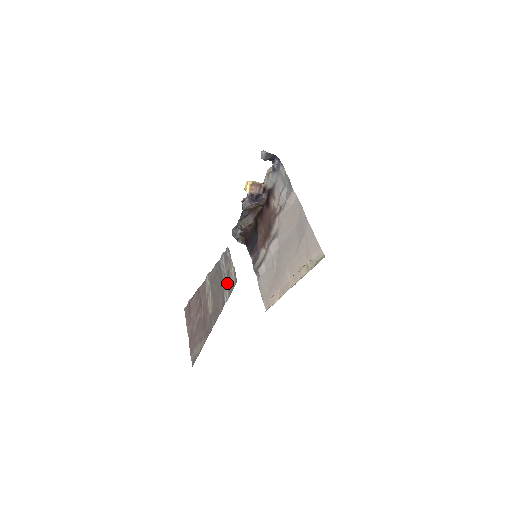
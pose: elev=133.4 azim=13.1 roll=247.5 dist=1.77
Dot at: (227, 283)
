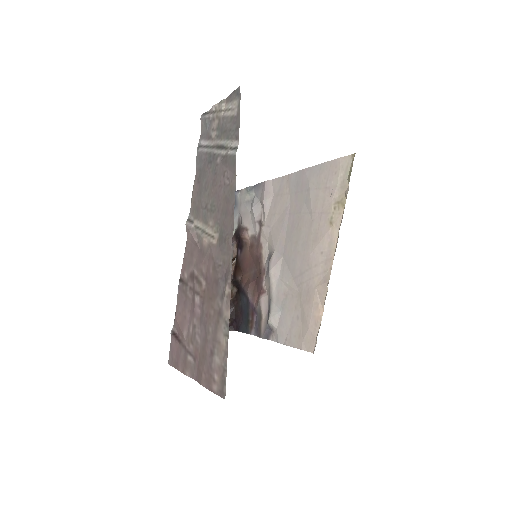
Dot at: (224, 139)
